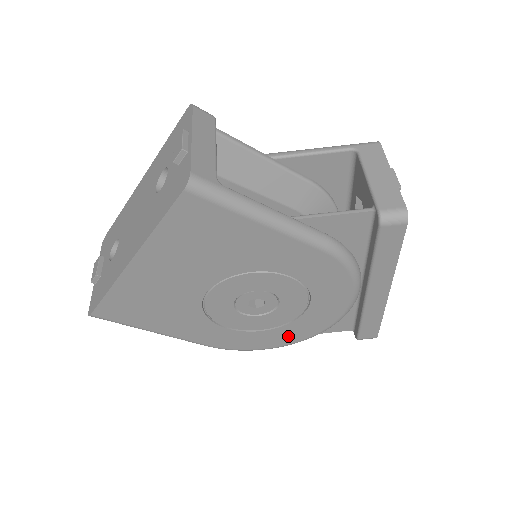
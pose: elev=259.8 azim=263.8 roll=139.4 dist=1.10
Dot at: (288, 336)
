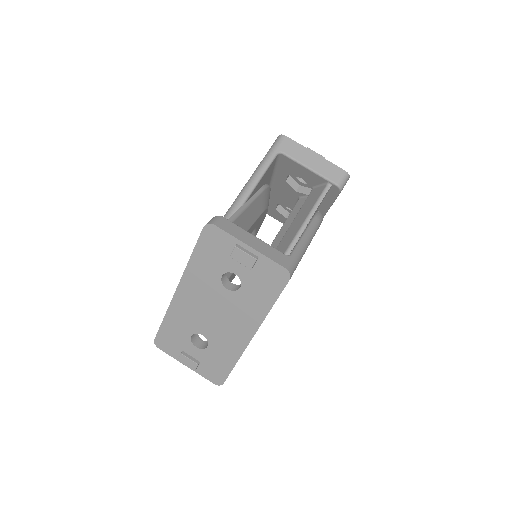
Dot at: occluded
